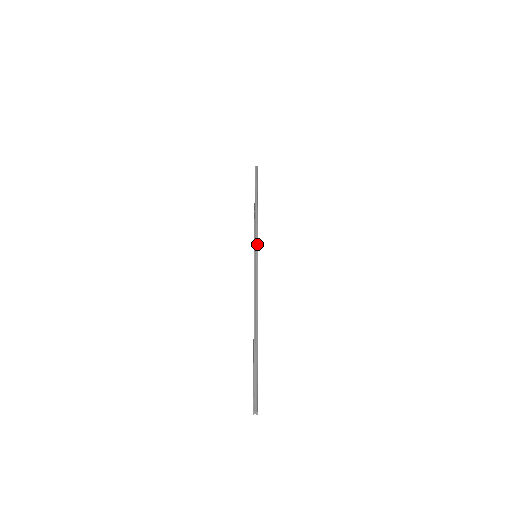
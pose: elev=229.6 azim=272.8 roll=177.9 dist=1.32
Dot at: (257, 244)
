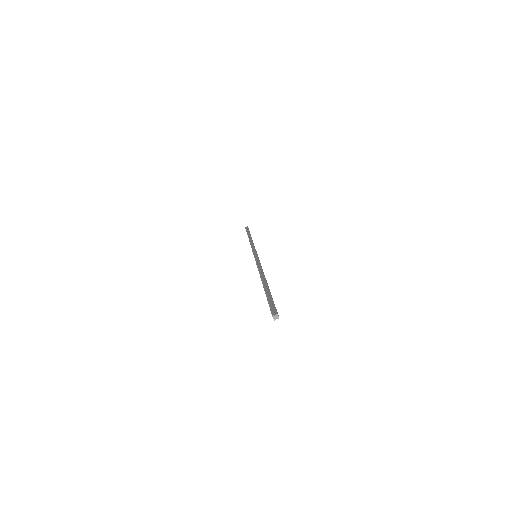
Dot at: (255, 250)
